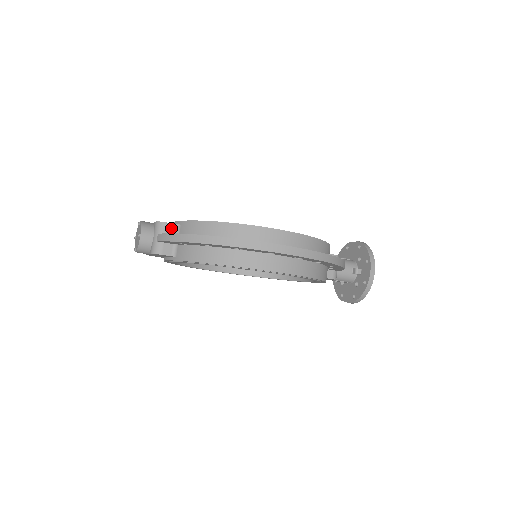
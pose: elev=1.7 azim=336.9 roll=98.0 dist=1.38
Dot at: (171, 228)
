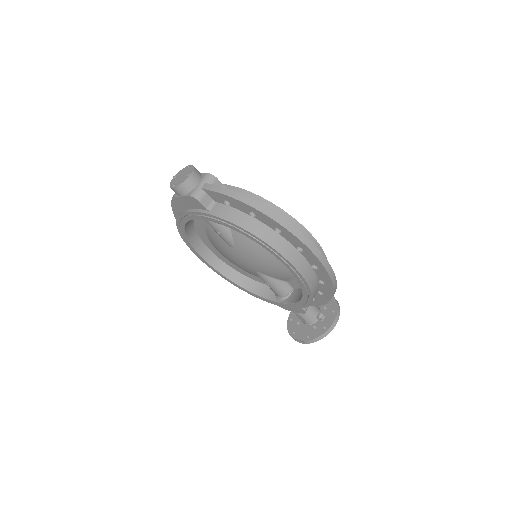
Dot at: (218, 185)
